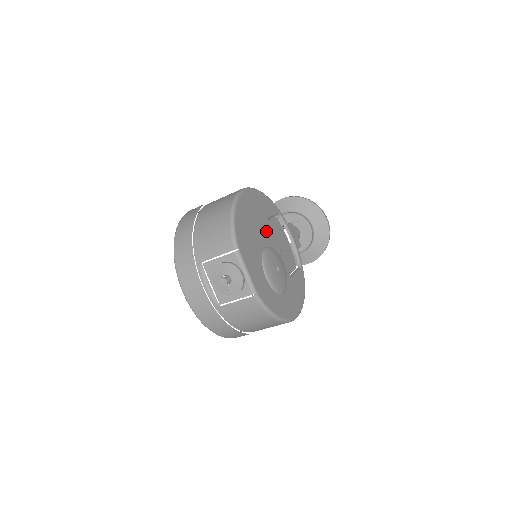
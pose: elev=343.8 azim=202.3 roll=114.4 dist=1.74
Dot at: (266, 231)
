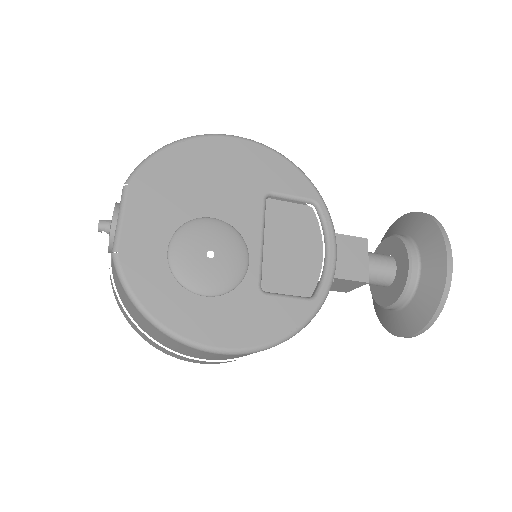
Dot at: (241, 202)
